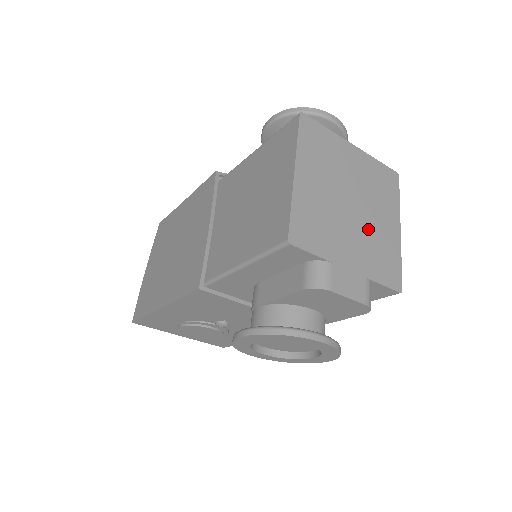
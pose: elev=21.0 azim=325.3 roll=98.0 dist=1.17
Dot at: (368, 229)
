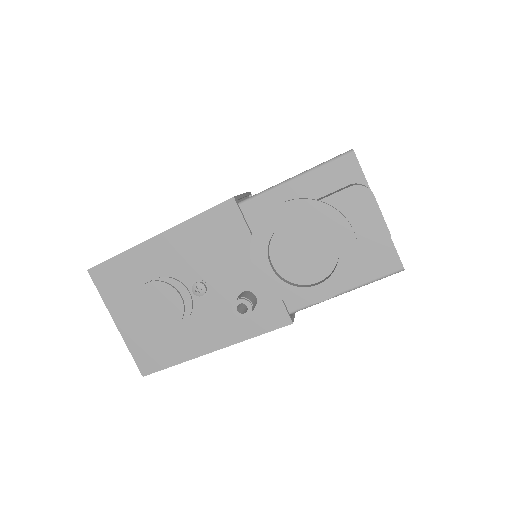
Dot at: occluded
